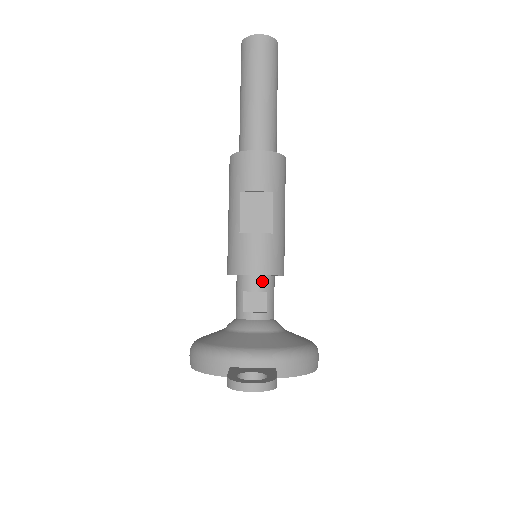
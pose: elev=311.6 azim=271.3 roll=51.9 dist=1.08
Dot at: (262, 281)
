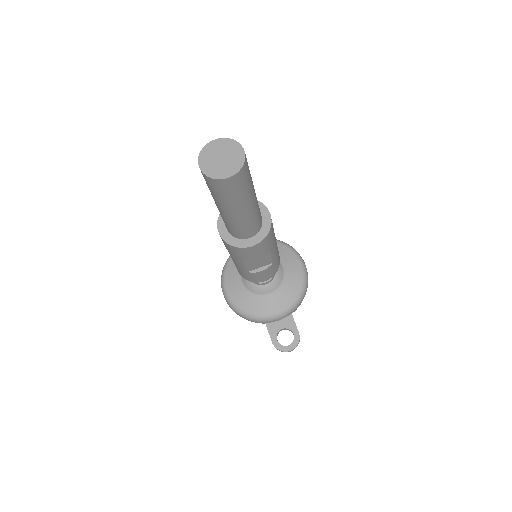
Dot at: occluded
